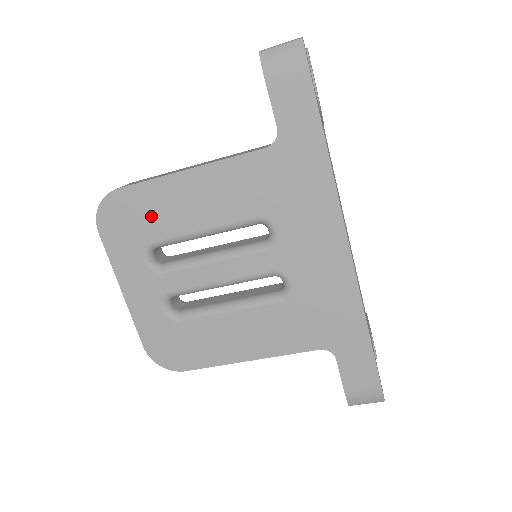
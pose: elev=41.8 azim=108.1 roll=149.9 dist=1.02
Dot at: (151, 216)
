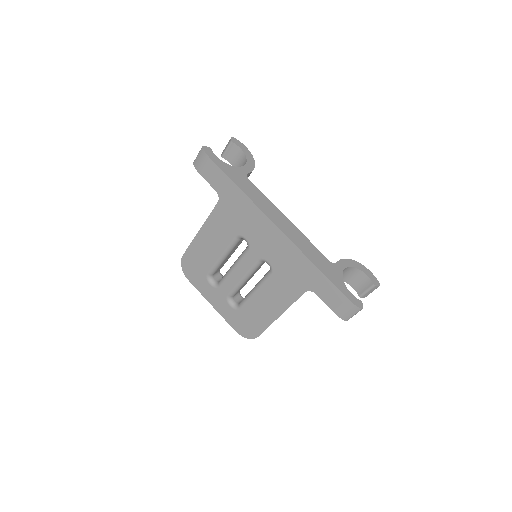
Dot at: (200, 261)
